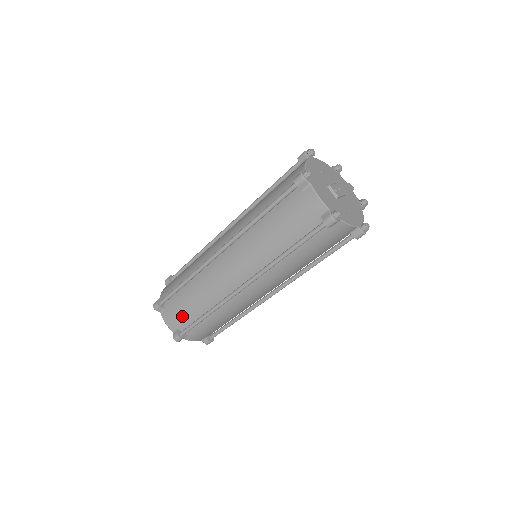
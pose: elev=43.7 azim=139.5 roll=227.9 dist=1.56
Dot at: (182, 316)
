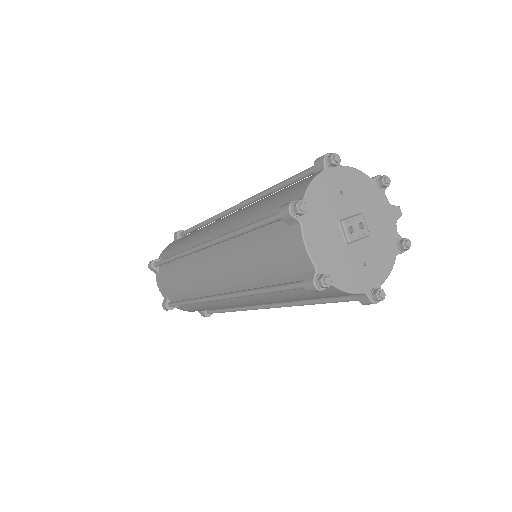
Dot at: (170, 289)
